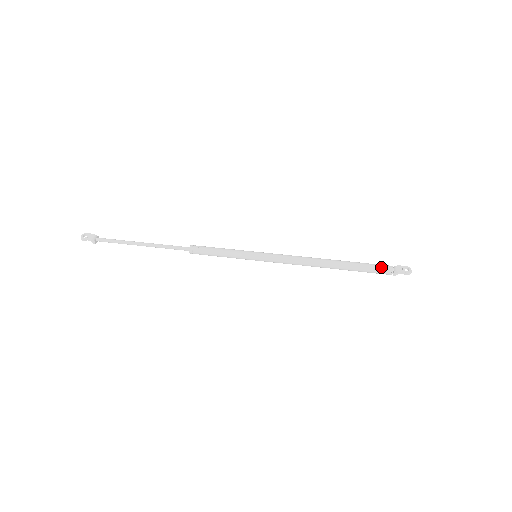
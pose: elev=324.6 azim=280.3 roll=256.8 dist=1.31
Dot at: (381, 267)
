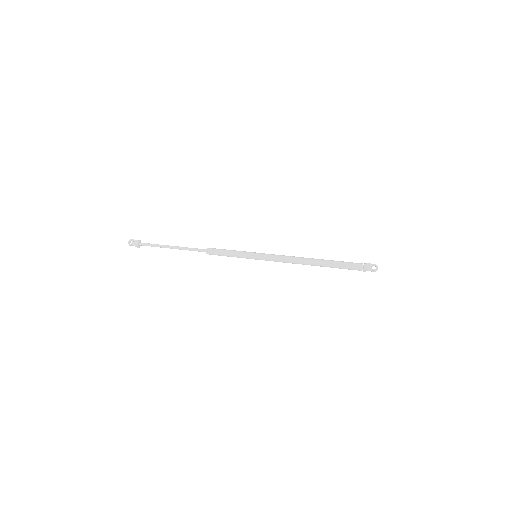
Dot at: (353, 266)
